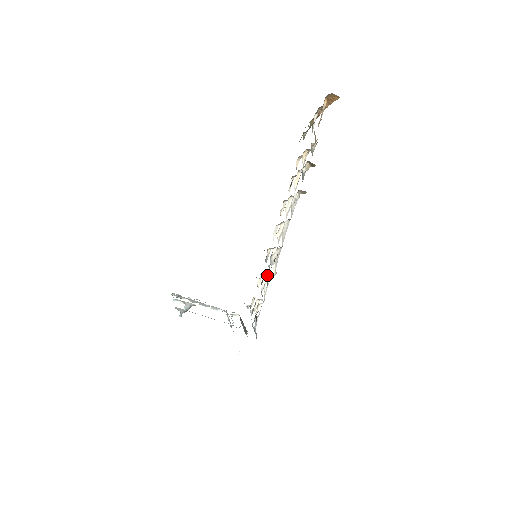
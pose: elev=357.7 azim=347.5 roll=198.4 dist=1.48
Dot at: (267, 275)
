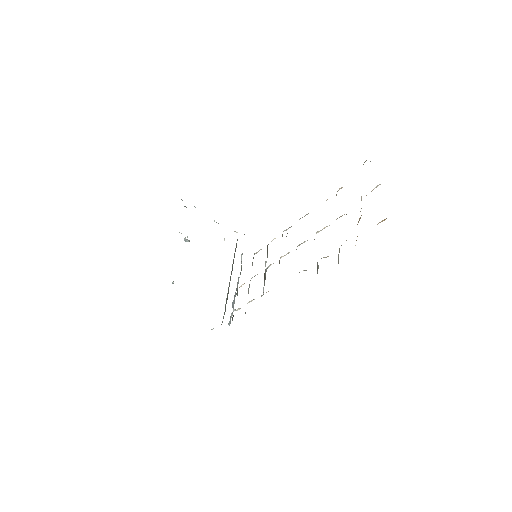
Dot at: occluded
